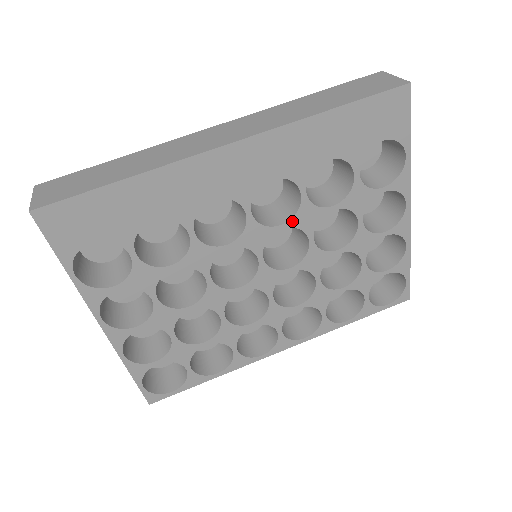
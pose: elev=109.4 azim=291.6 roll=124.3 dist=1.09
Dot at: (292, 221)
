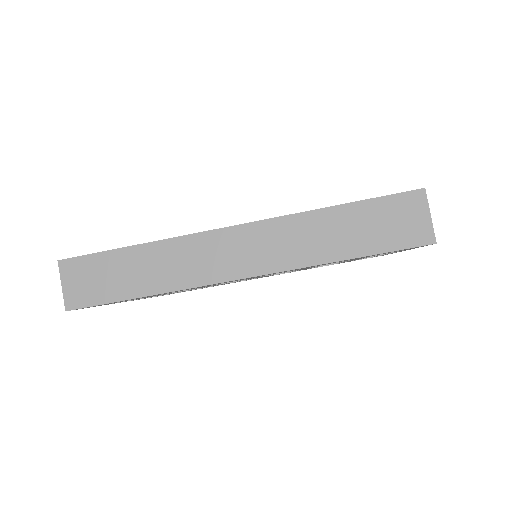
Dot at: occluded
